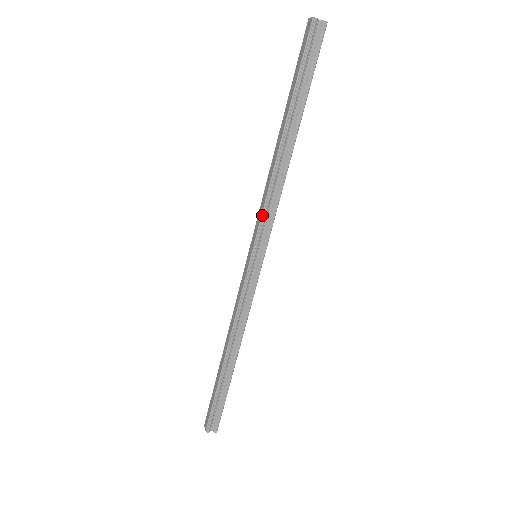
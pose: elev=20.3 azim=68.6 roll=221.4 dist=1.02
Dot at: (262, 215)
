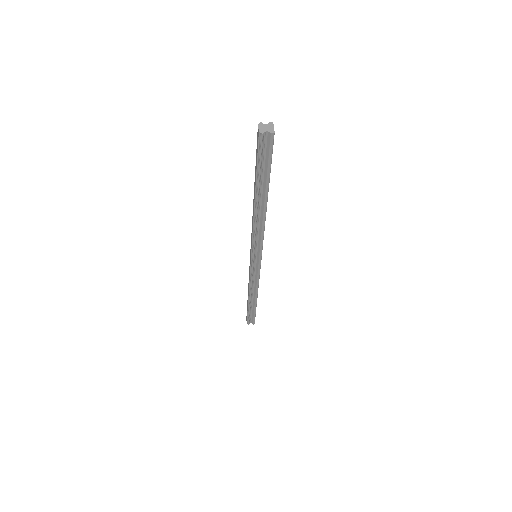
Dot at: (252, 241)
